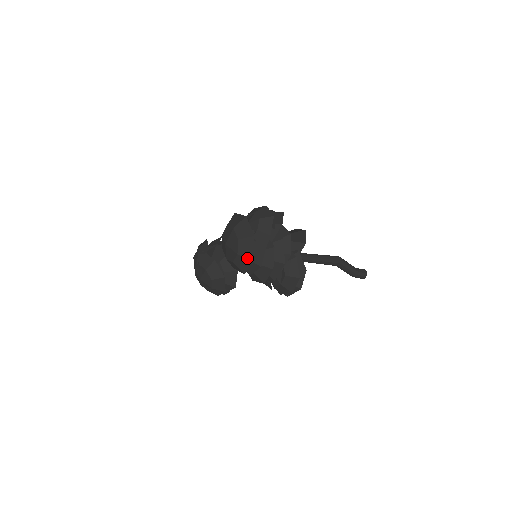
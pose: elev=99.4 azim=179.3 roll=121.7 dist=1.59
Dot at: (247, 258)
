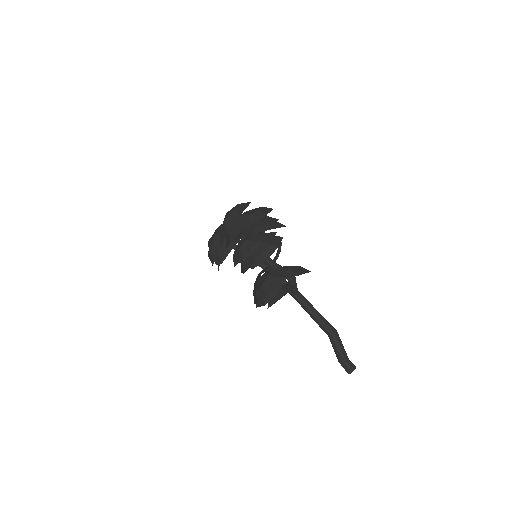
Dot at: (226, 228)
